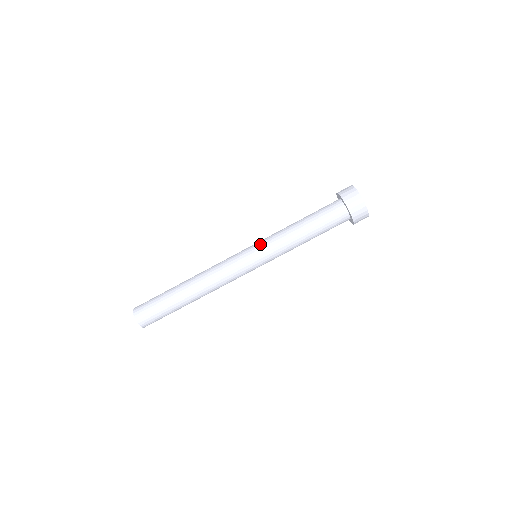
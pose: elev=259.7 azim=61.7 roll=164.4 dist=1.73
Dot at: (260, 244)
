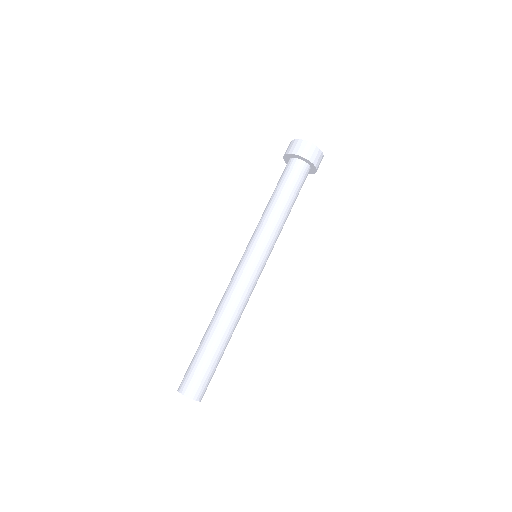
Dot at: (252, 241)
